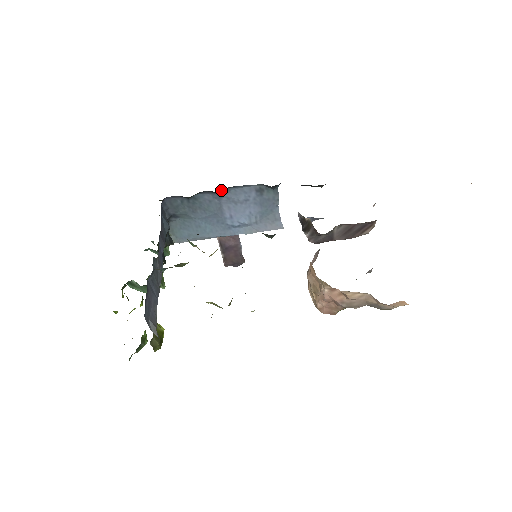
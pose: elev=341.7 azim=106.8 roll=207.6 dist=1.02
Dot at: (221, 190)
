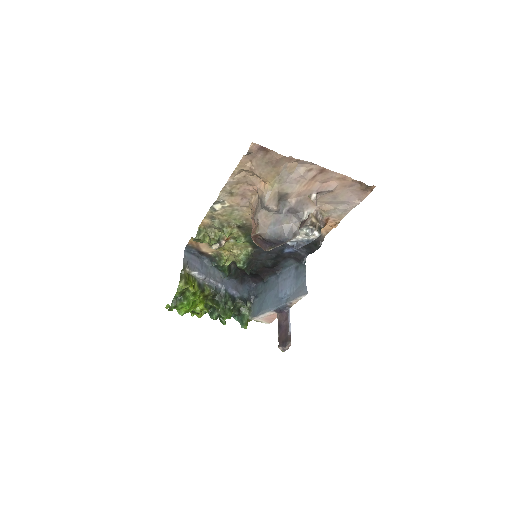
Dot at: (278, 271)
